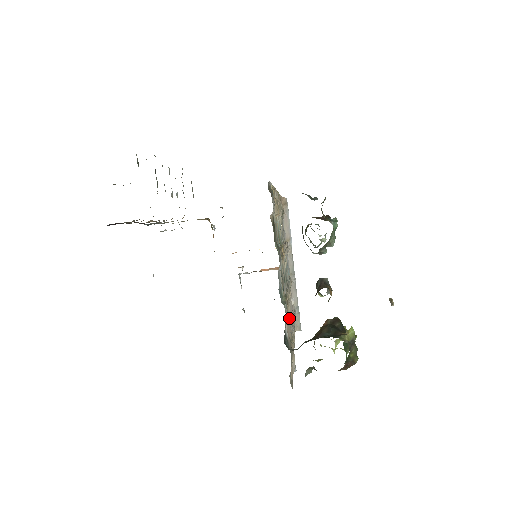
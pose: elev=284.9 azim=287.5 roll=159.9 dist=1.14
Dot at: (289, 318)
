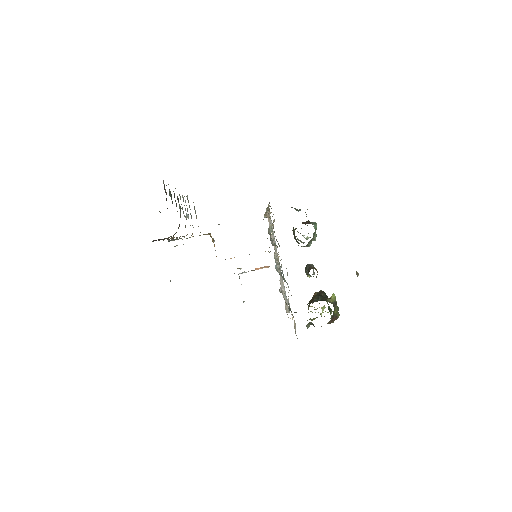
Dot at: occluded
